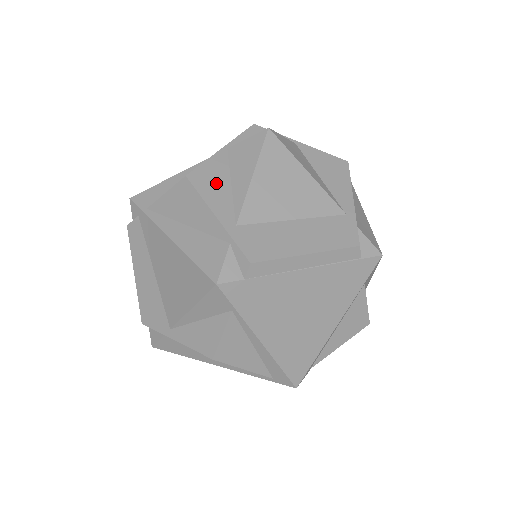
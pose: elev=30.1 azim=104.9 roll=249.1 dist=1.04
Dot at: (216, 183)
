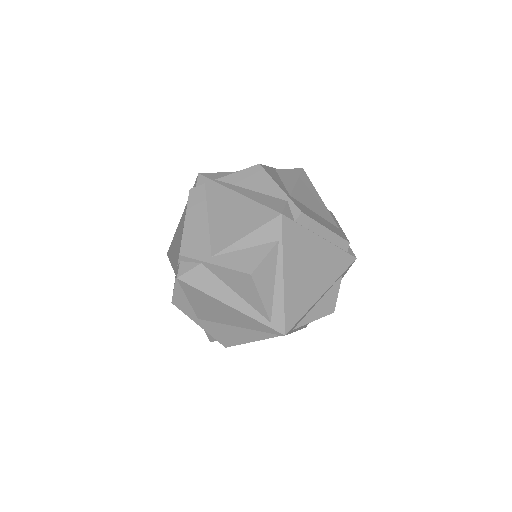
Dot at: (275, 176)
